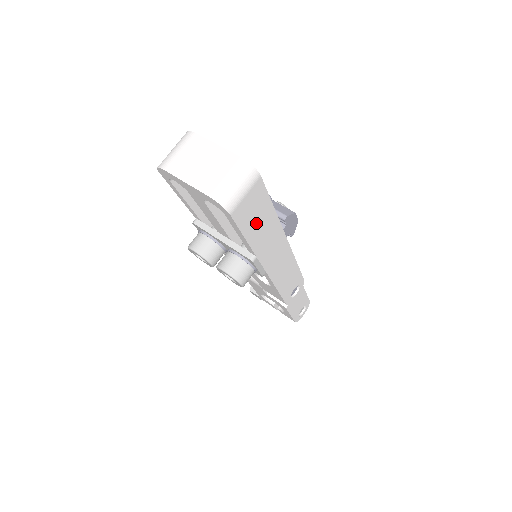
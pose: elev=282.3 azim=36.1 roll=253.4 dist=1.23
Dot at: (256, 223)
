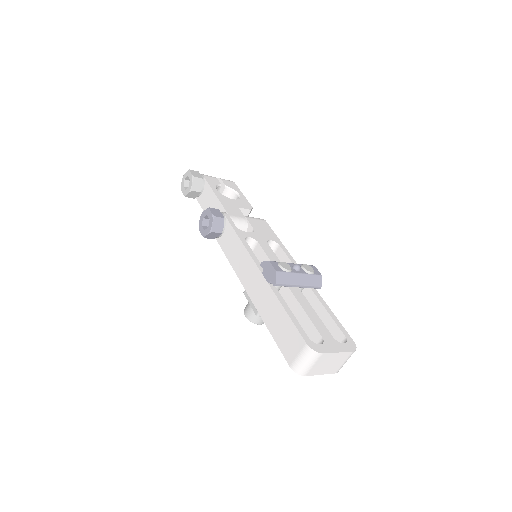
Dot at: occluded
